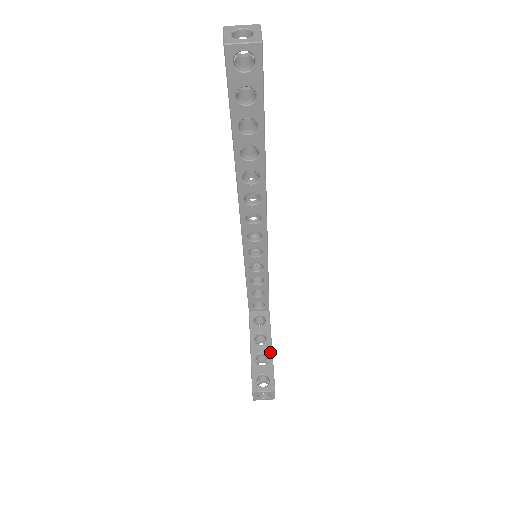
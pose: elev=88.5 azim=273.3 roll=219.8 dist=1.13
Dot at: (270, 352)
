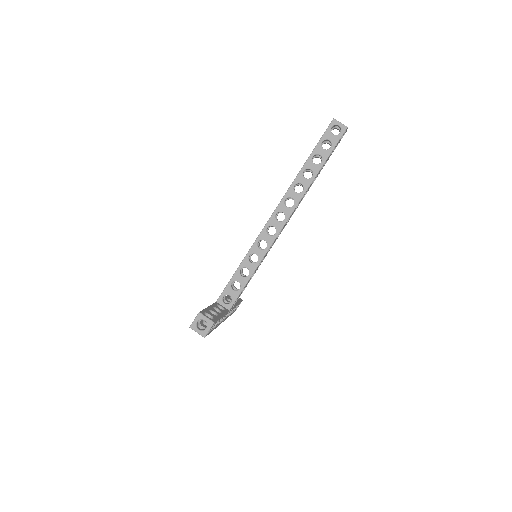
Dot at: (220, 315)
